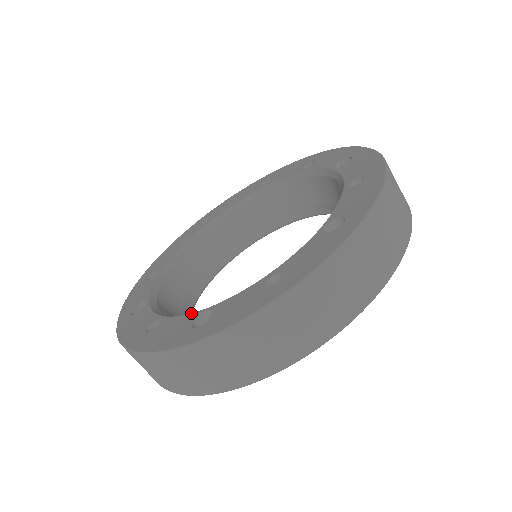
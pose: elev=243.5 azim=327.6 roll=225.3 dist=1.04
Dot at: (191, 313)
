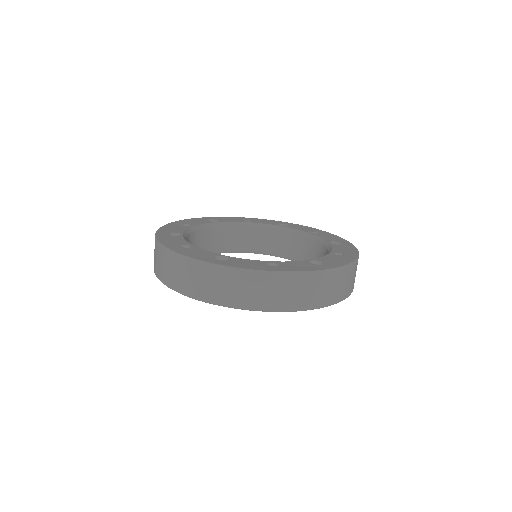
Dot at: (300, 261)
